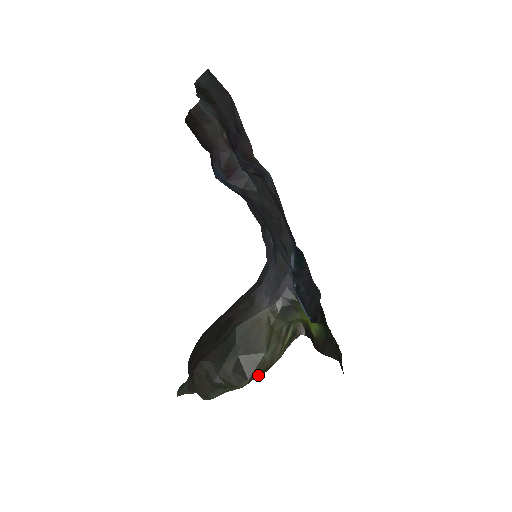
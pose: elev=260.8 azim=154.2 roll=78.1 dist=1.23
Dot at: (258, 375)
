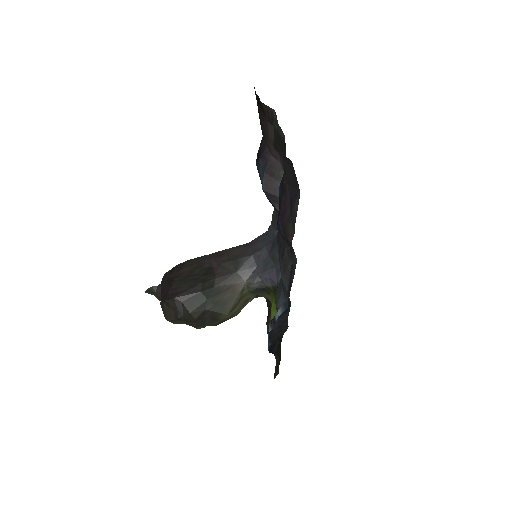
Dot at: (214, 325)
